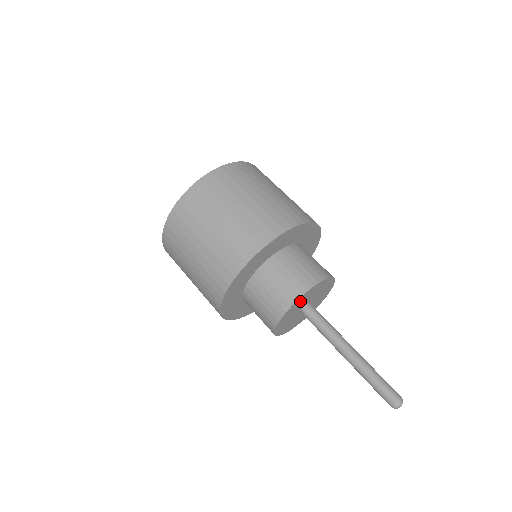
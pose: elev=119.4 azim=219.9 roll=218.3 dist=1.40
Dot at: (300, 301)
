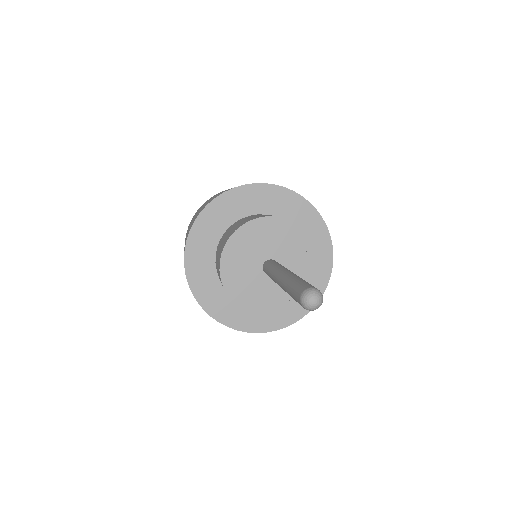
Dot at: (283, 232)
